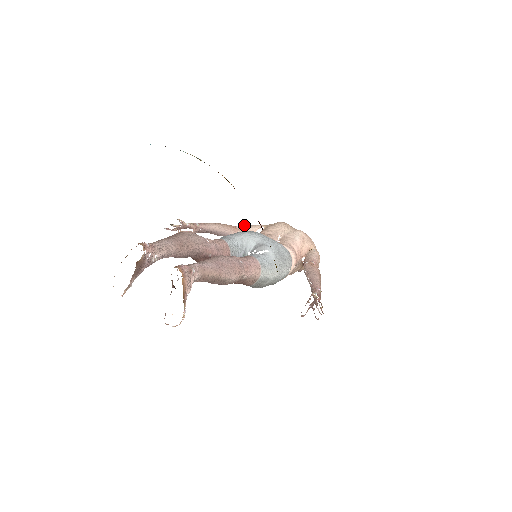
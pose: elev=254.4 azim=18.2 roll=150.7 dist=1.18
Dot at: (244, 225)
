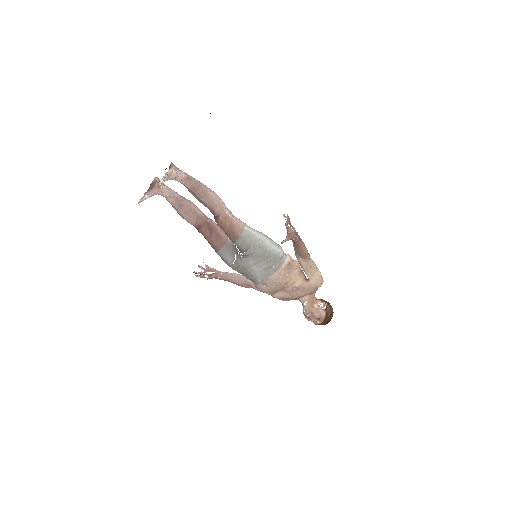
Dot at: occluded
